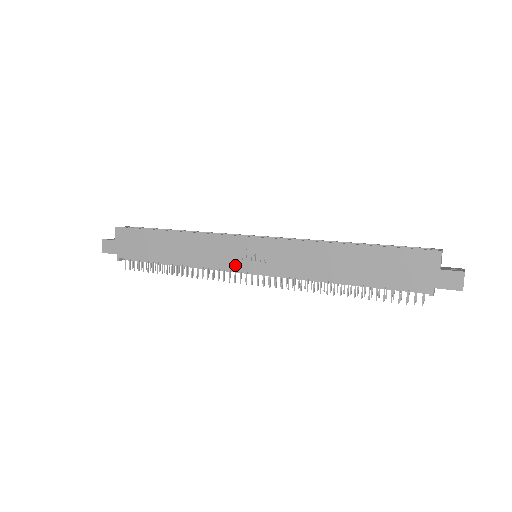
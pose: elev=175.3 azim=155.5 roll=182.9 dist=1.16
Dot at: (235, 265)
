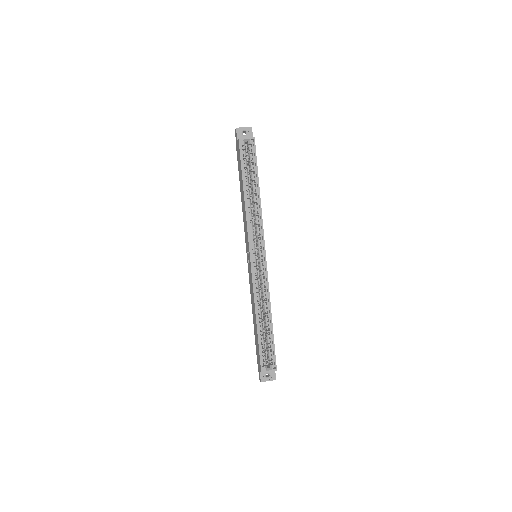
Dot at: (246, 245)
